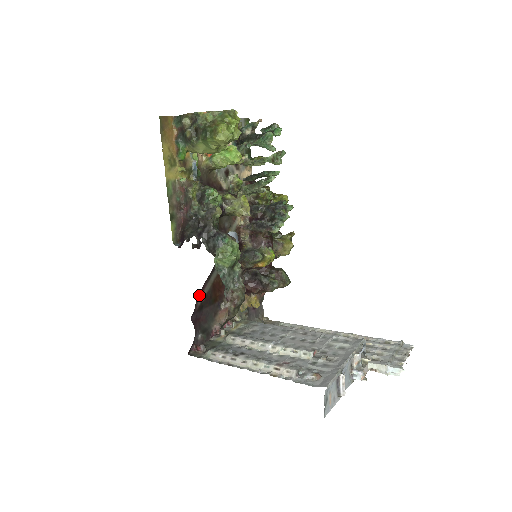
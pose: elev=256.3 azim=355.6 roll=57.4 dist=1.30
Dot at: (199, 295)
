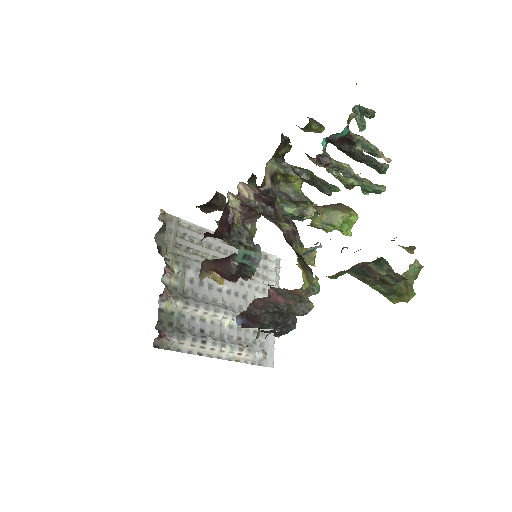
Dot at: occluded
